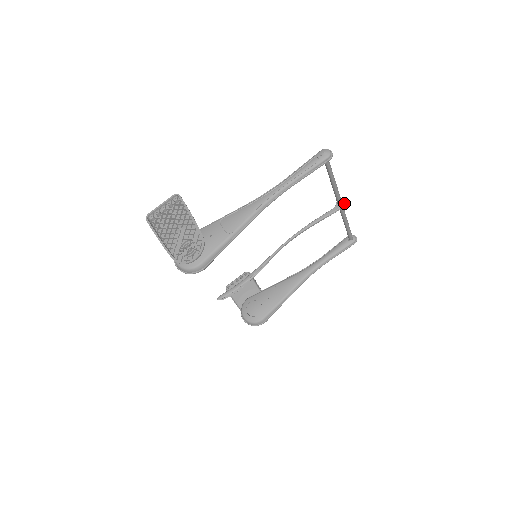
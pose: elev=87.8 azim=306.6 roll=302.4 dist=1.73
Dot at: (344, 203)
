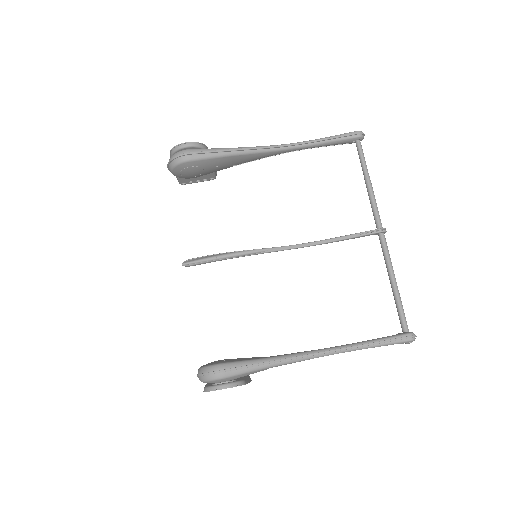
Dot at: (385, 228)
